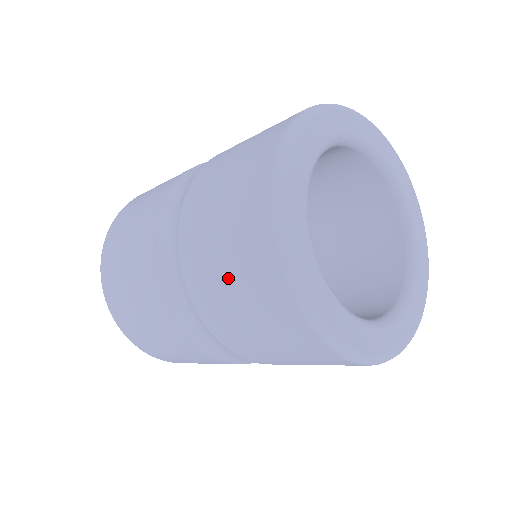
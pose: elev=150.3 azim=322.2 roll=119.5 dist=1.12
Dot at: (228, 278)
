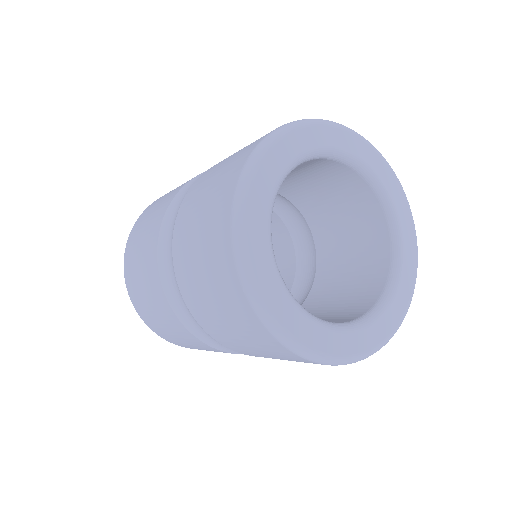
Dot at: (198, 235)
